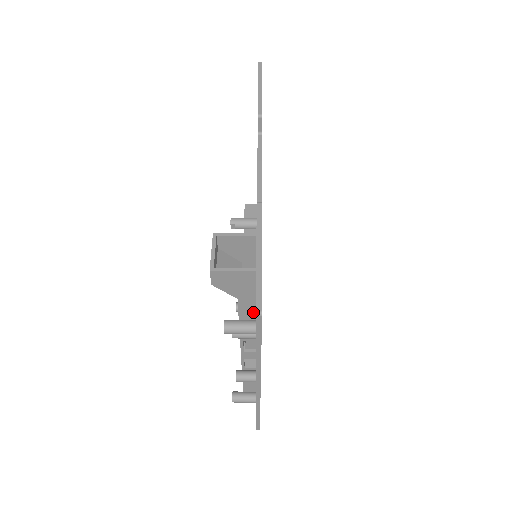
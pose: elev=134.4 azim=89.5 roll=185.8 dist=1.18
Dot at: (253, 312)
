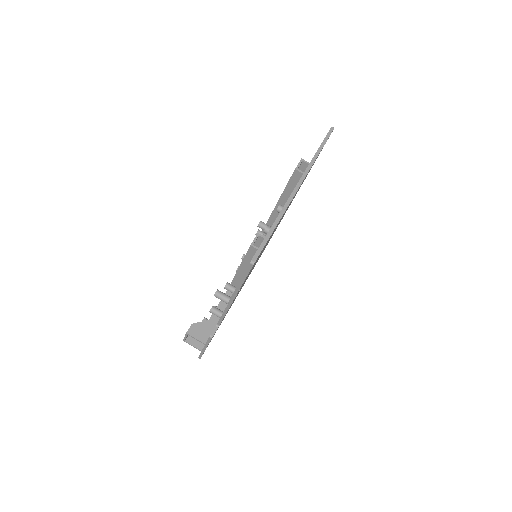
Dot at: occluded
